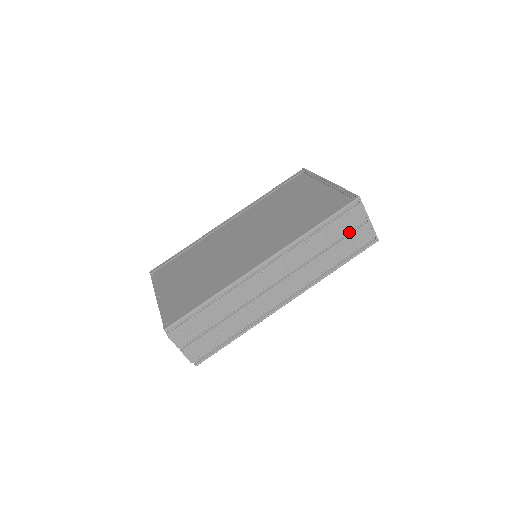
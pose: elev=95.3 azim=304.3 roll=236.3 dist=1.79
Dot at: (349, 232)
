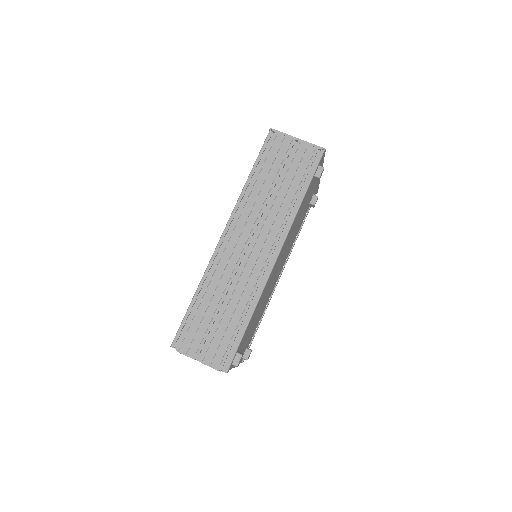
Dot at: (289, 162)
